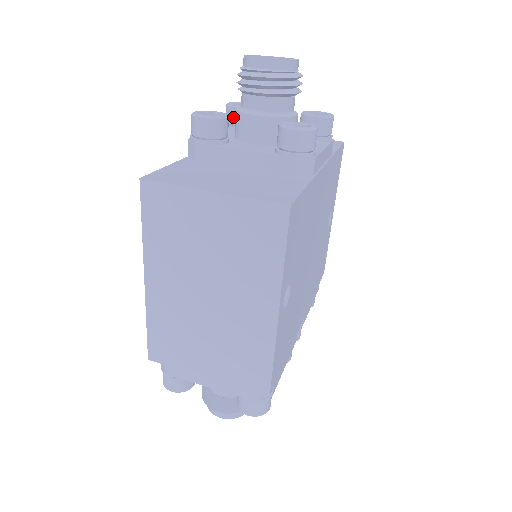
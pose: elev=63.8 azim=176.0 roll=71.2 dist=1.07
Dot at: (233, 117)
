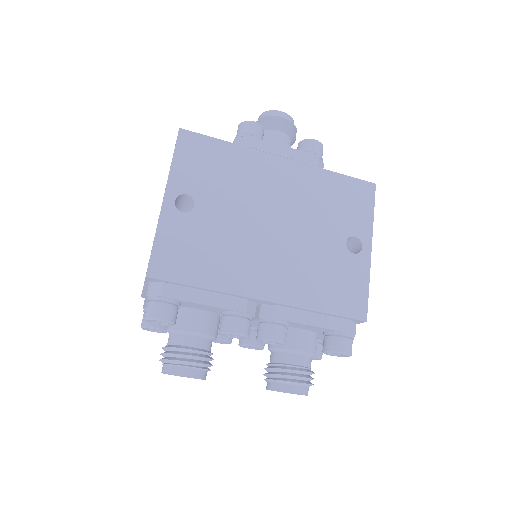
Dot at: occluded
